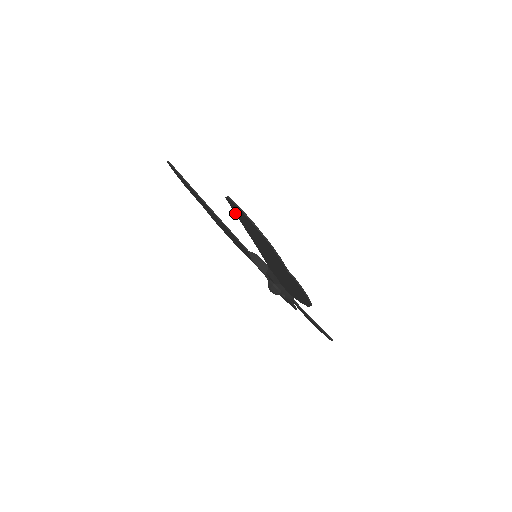
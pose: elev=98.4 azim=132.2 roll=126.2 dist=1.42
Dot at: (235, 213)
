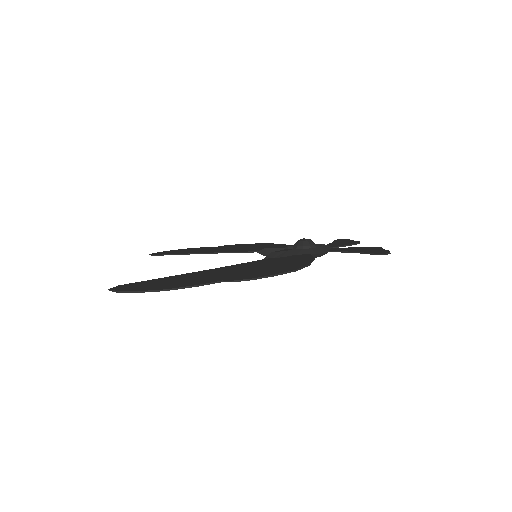
Dot at: occluded
